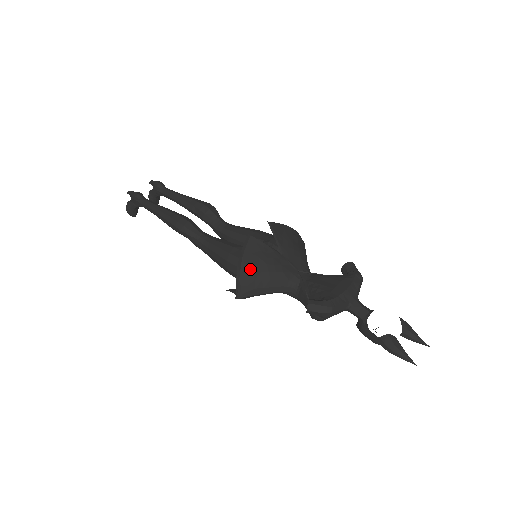
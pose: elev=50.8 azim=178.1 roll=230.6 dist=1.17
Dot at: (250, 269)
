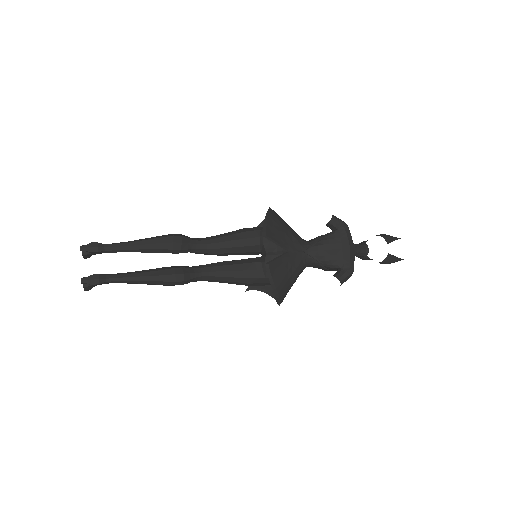
Dot at: (282, 285)
